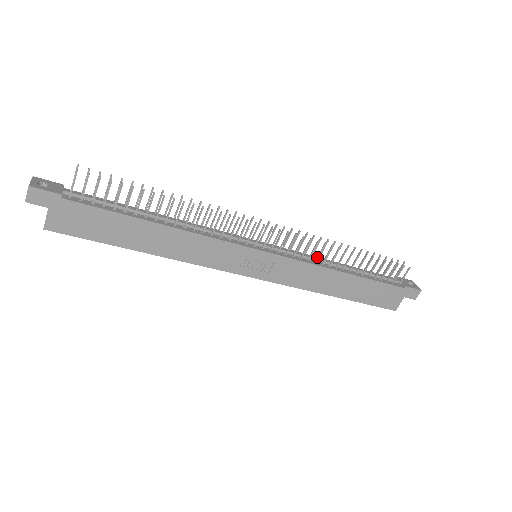
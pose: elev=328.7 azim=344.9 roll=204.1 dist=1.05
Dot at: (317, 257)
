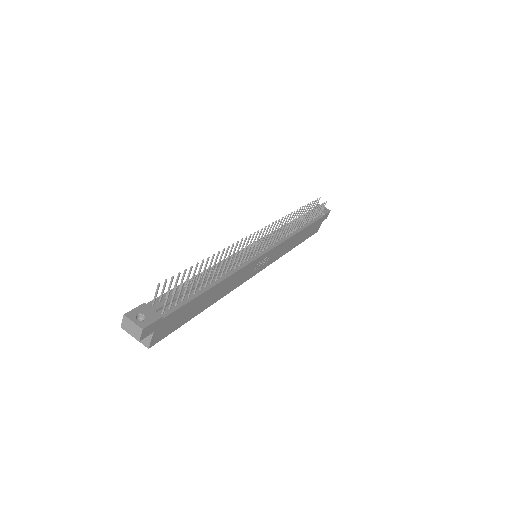
Dot at: (288, 232)
